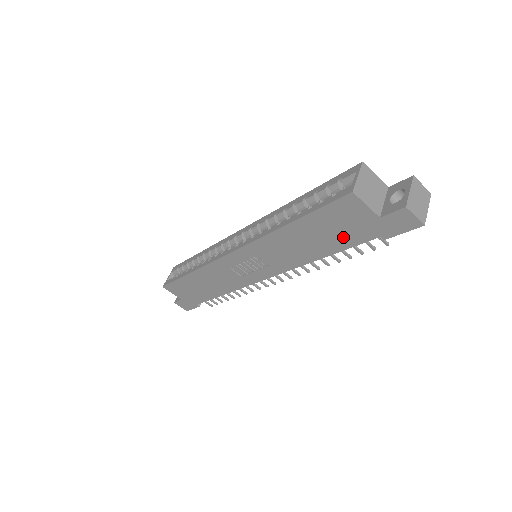
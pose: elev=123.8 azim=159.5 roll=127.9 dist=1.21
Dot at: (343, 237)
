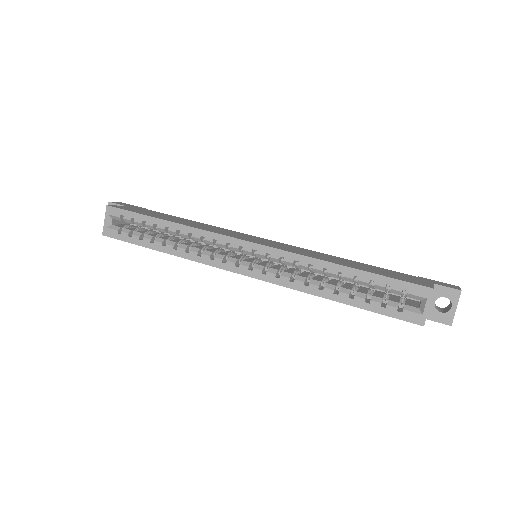
Dot at: occluded
